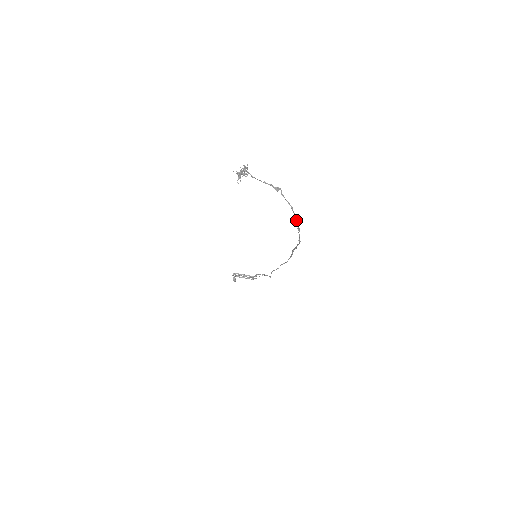
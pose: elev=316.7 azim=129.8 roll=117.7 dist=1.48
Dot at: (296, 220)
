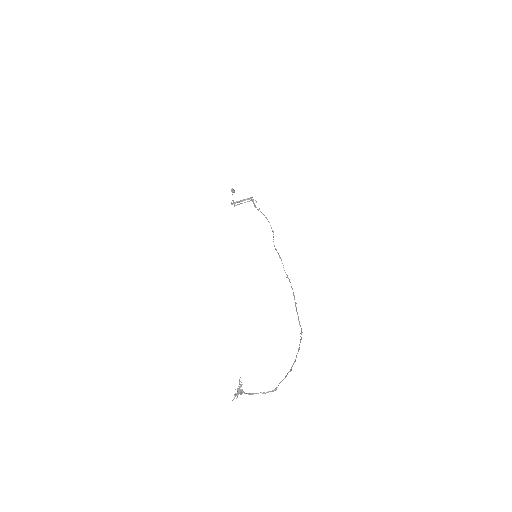
Dot at: occluded
